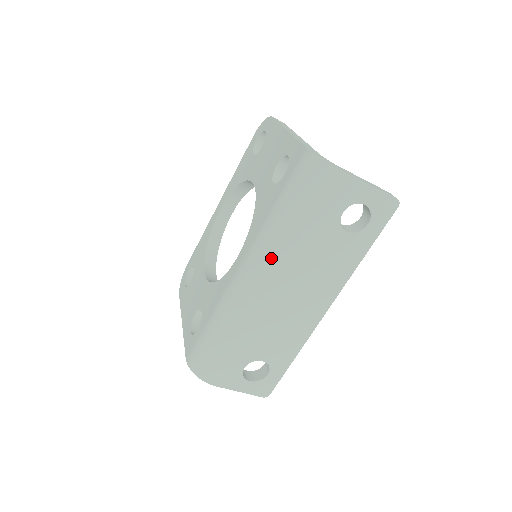
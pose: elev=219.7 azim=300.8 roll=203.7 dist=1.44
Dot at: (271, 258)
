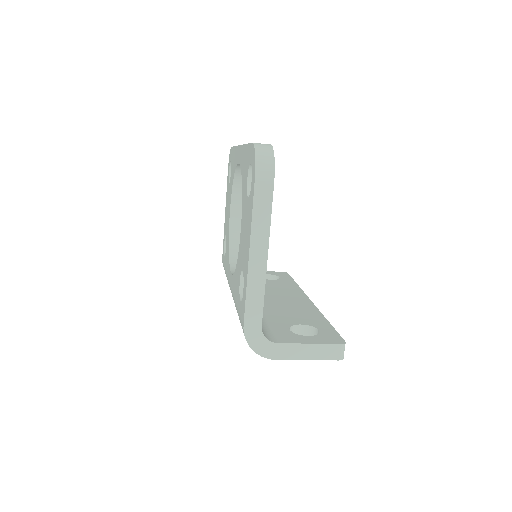
Dot at: occluded
